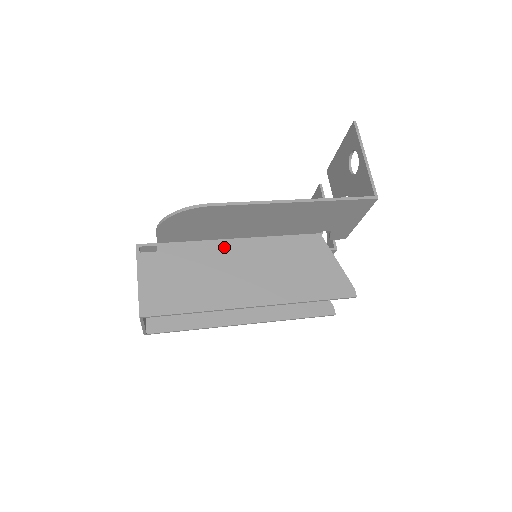
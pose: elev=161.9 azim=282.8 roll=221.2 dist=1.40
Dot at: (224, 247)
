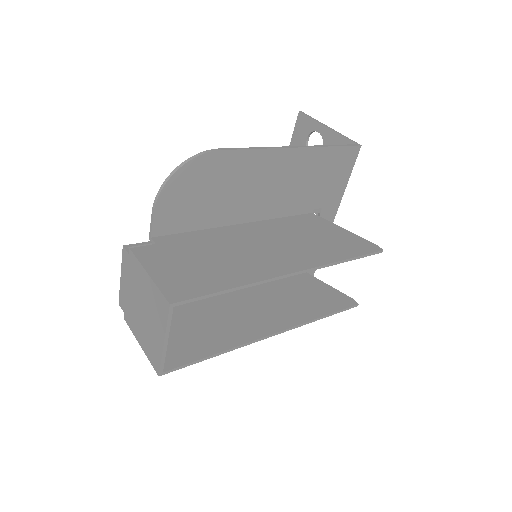
Dot at: (229, 232)
